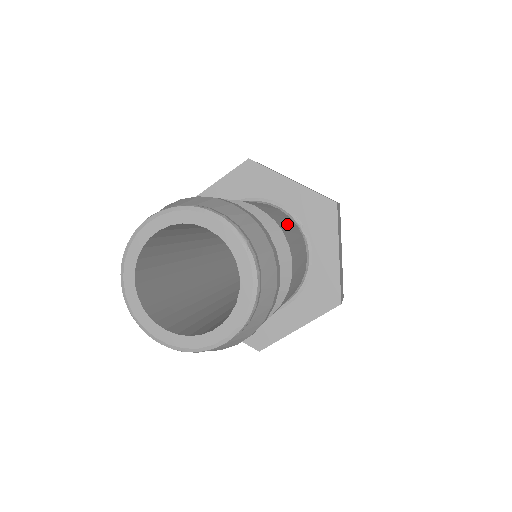
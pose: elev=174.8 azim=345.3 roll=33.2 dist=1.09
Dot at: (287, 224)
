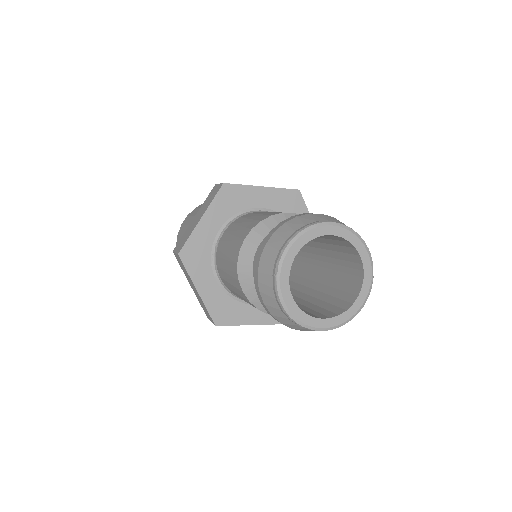
Dot at: occluded
